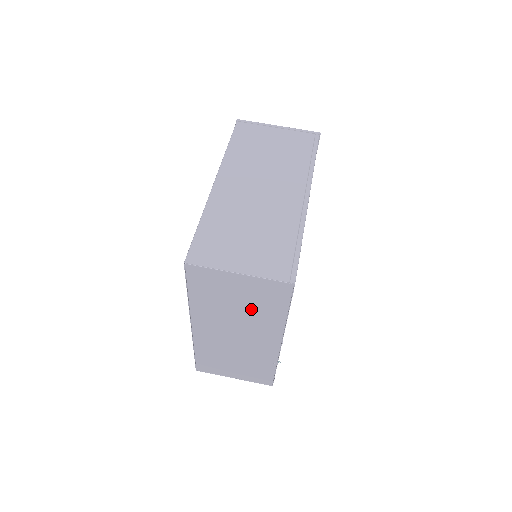
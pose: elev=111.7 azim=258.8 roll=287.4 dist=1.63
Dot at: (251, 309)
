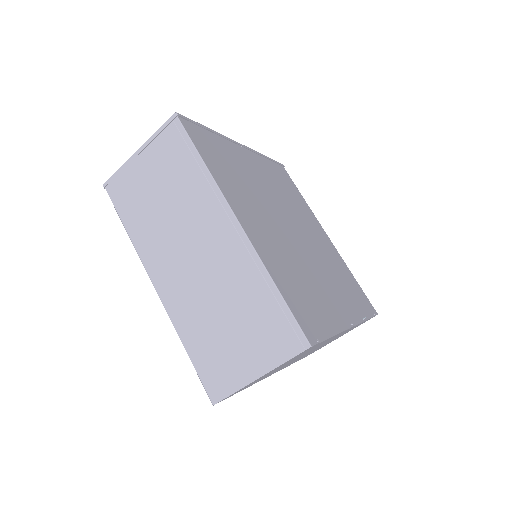
Dot at: occluded
